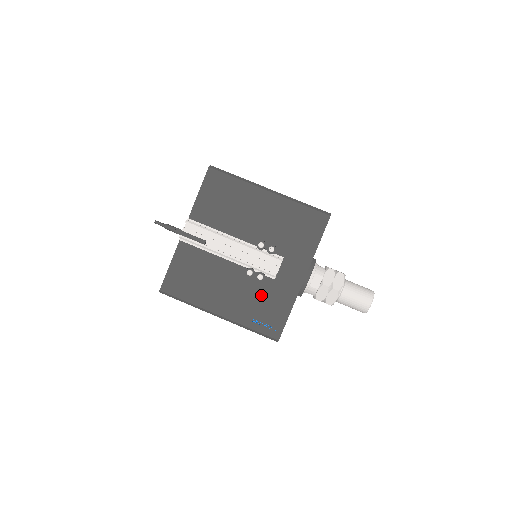
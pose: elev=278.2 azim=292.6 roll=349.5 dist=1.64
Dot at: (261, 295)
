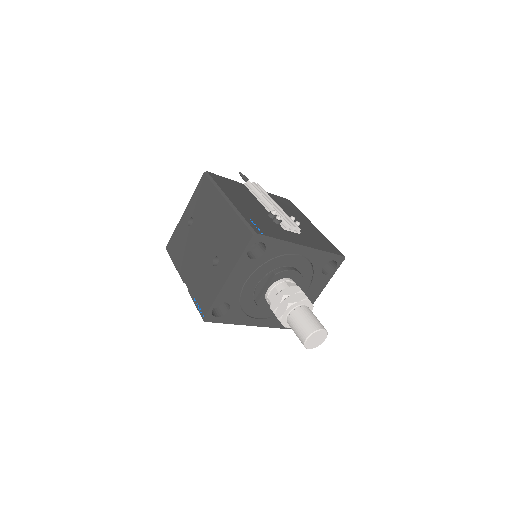
Dot at: (268, 222)
